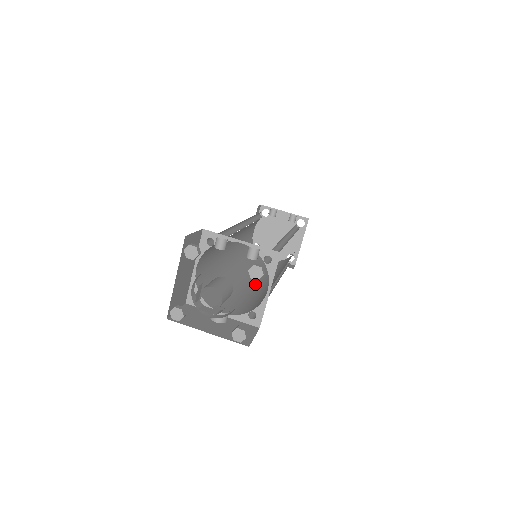
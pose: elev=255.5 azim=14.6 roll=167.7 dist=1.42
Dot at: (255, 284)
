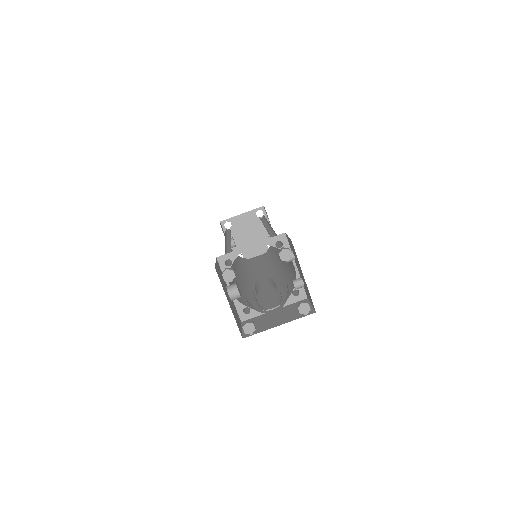
Dot at: occluded
